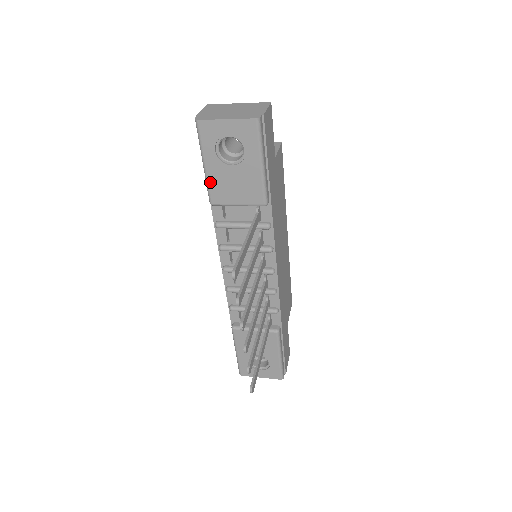
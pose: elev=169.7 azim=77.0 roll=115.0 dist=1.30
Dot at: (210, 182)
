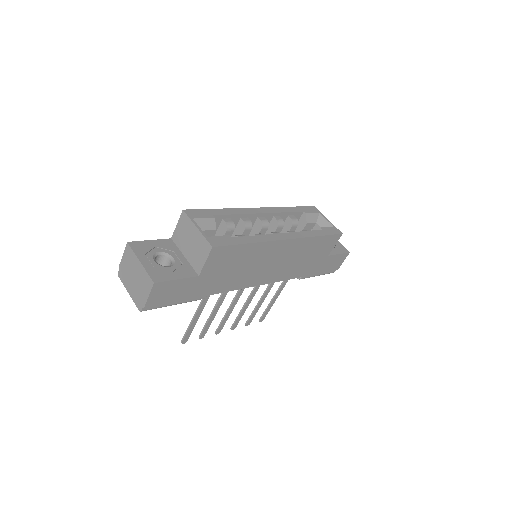
Dot at: occluded
